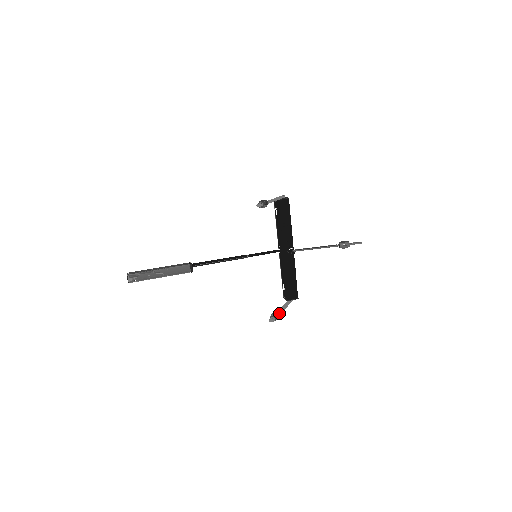
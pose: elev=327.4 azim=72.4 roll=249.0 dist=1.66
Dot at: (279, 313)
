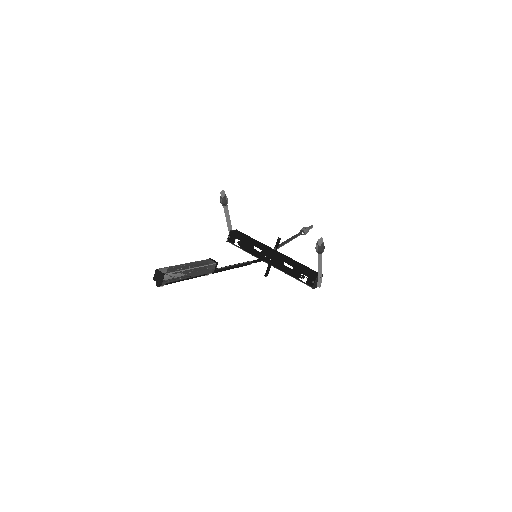
Dot at: occluded
